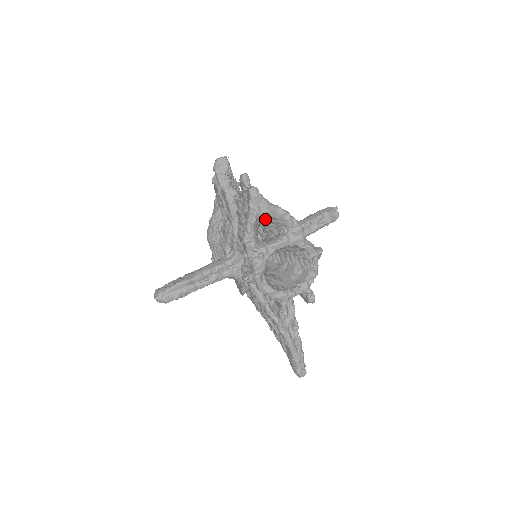
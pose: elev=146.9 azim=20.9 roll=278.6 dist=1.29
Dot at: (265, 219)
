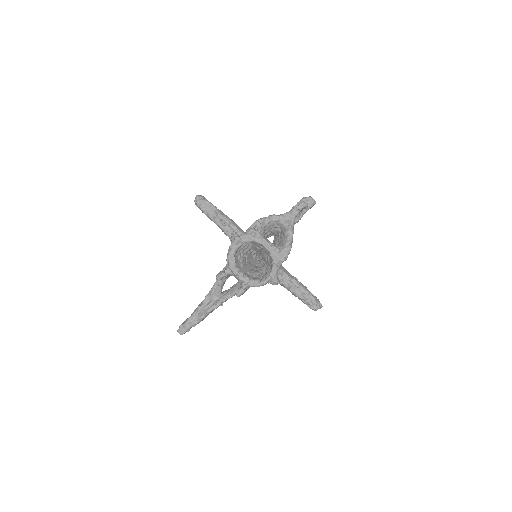
Dot at: (281, 232)
